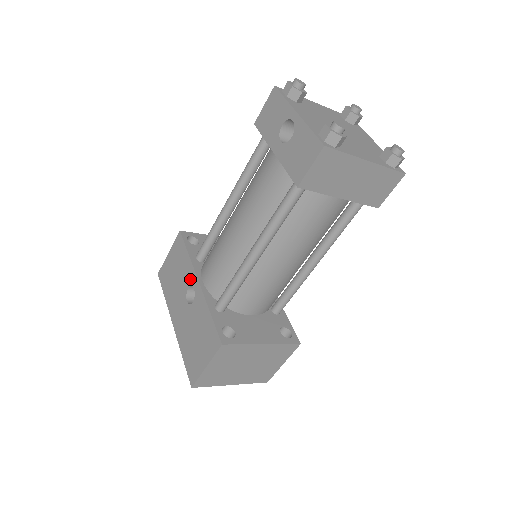
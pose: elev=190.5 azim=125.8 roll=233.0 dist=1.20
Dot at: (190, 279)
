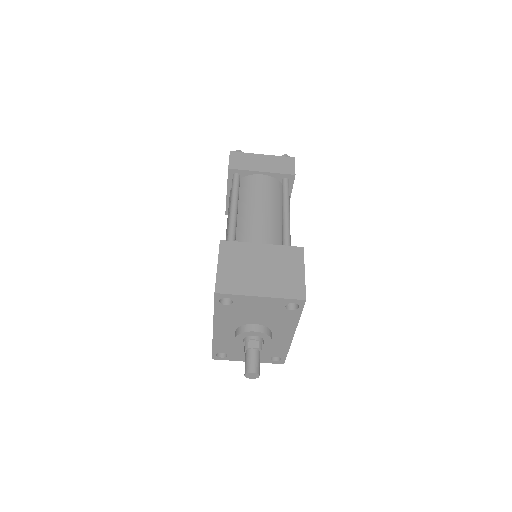
Dot at: occluded
